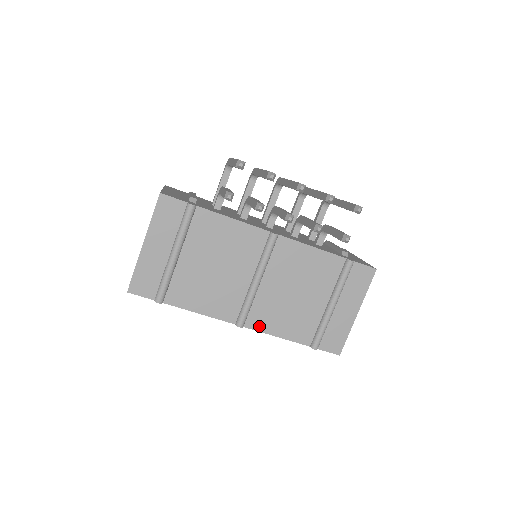
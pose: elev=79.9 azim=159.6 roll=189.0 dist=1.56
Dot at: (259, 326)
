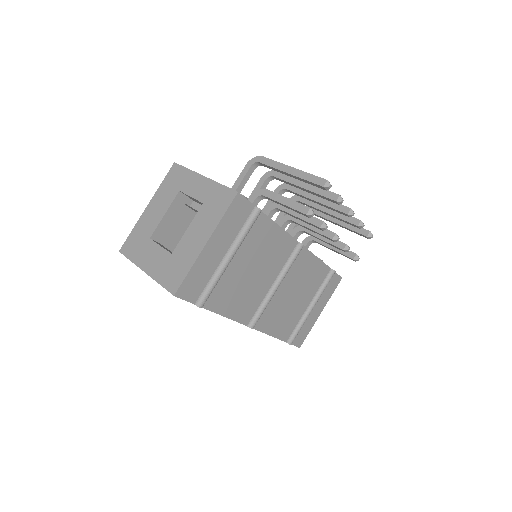
Dot at: (262, 327)
